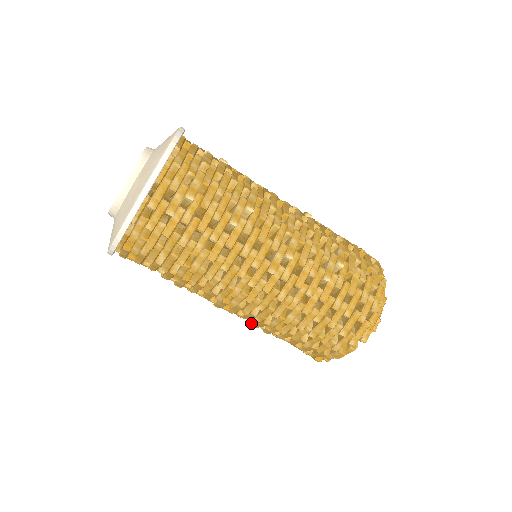
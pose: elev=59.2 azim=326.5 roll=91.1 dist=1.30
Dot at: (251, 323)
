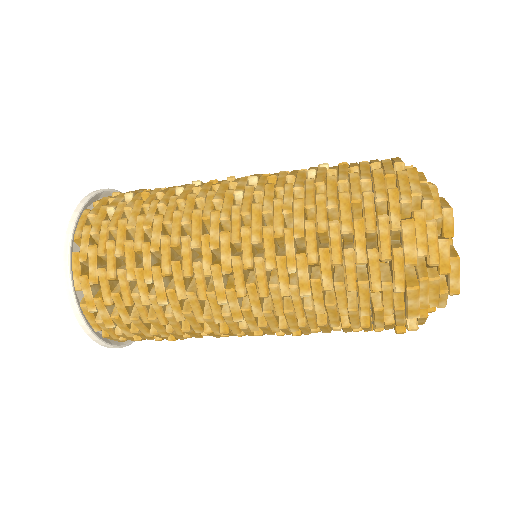
Dot at: (286, 309)
